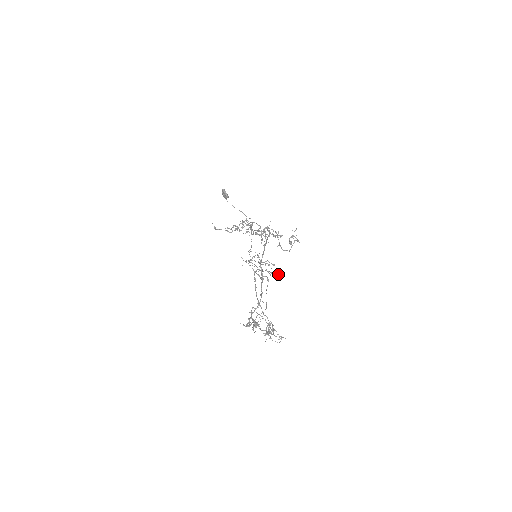
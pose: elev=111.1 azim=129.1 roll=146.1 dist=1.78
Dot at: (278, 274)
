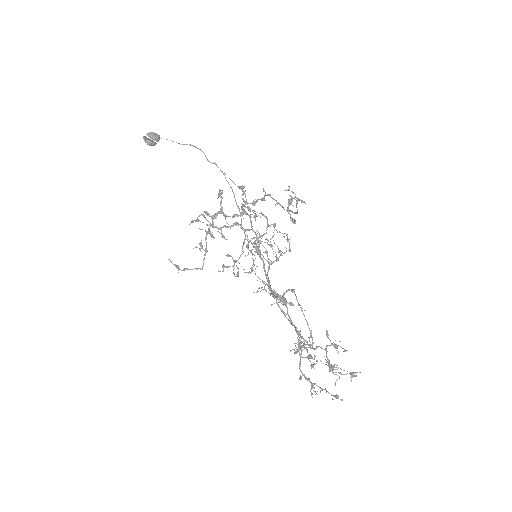
Dot at: occluded
